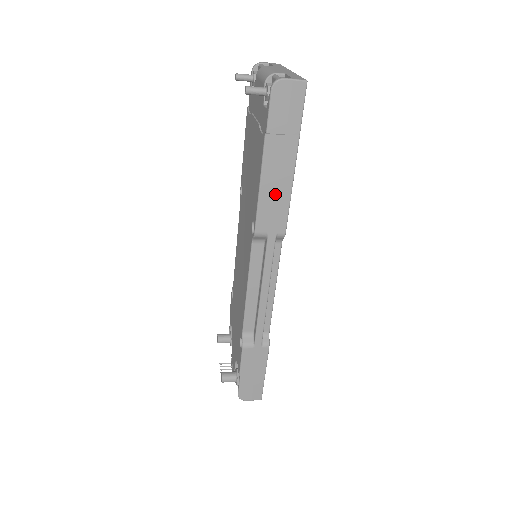
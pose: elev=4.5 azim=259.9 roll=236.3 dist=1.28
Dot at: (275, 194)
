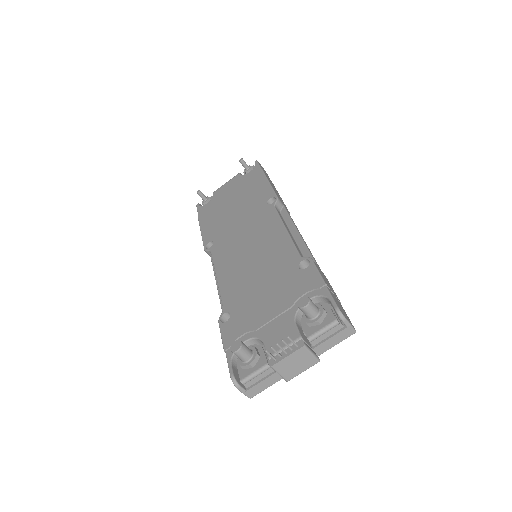
Dot at: (276, 192)
